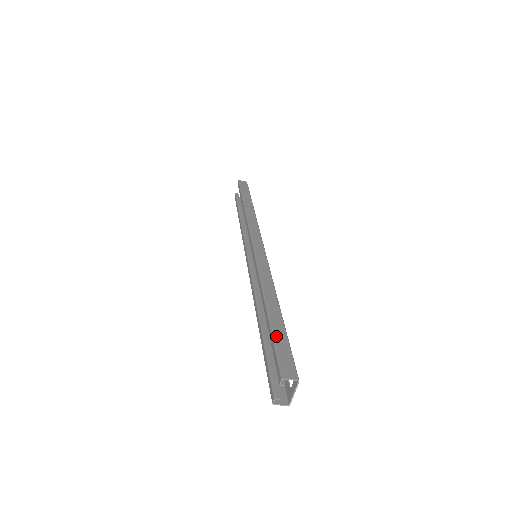
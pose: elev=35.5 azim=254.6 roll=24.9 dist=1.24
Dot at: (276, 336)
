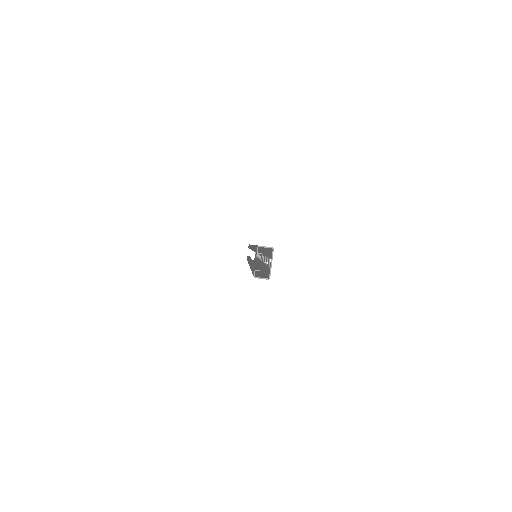
Dot at: occluded
